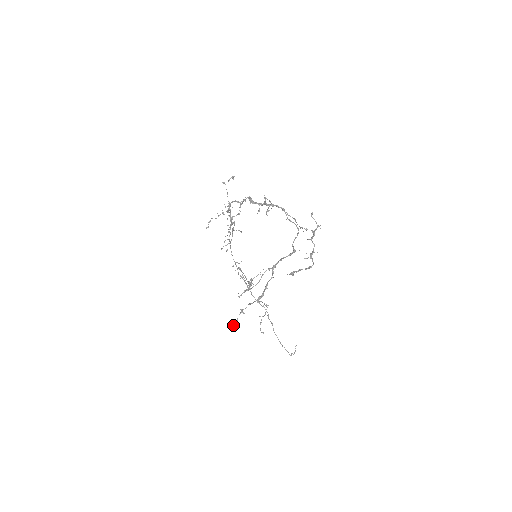
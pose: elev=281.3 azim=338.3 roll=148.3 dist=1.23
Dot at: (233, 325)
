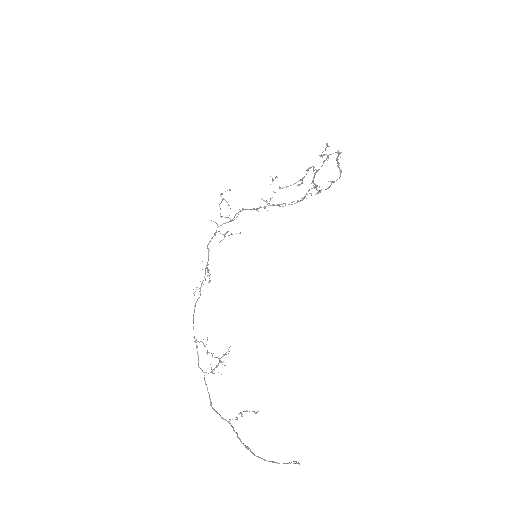
Dot at: (326, 147)
